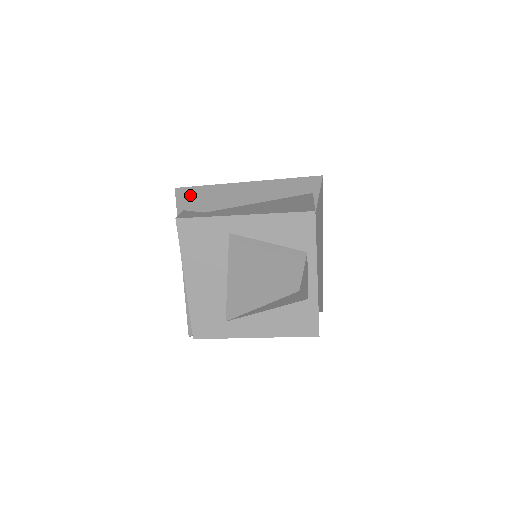
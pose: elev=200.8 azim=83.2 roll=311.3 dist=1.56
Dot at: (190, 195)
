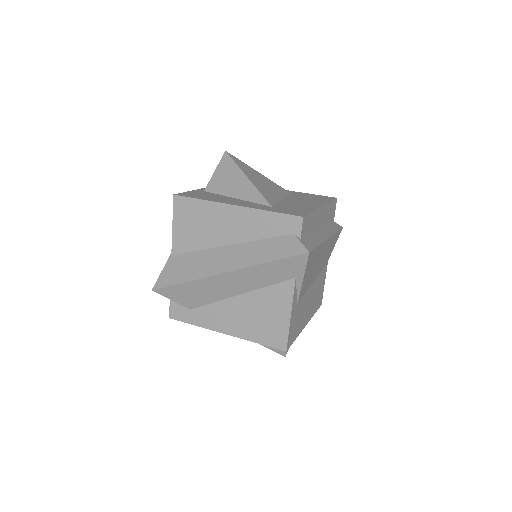
Dot at: (169, 296)
